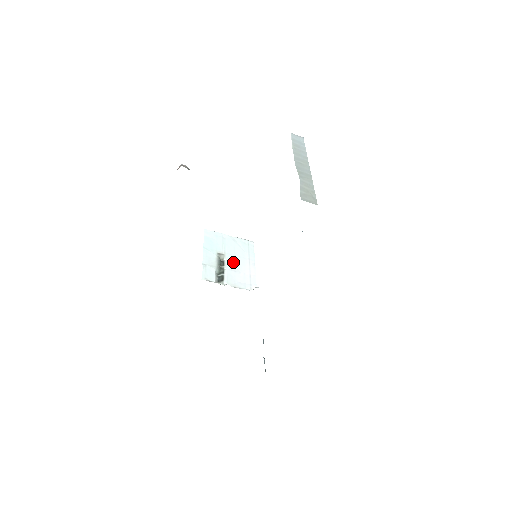
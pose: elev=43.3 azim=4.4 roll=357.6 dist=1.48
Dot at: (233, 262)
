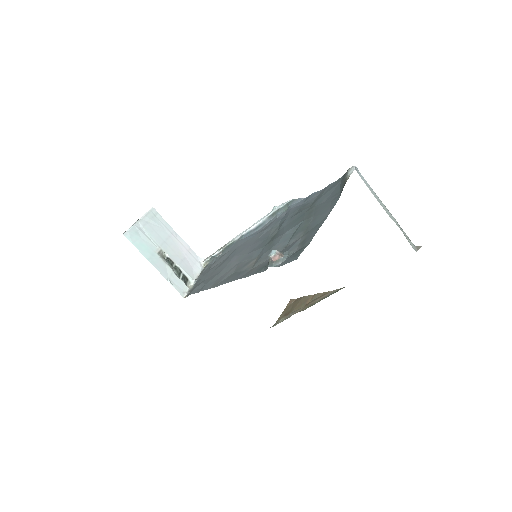
Dot at: (172, 251)
